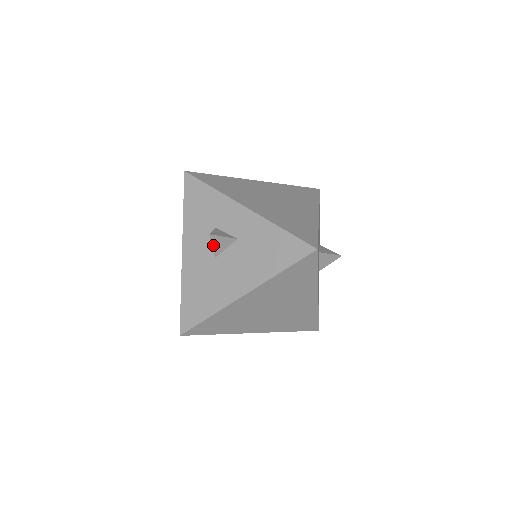
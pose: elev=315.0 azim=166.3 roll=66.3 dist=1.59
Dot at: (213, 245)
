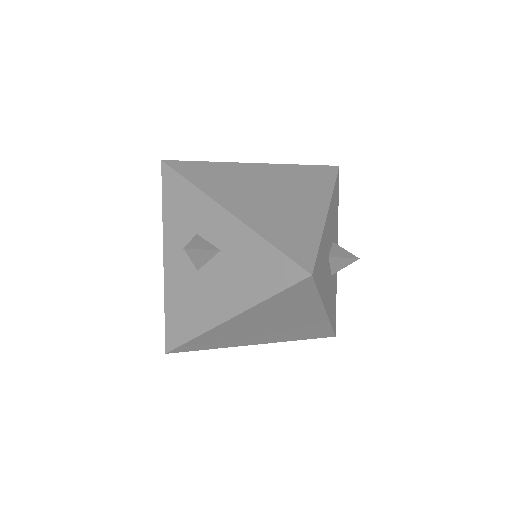
Dot at: (191, 258)
